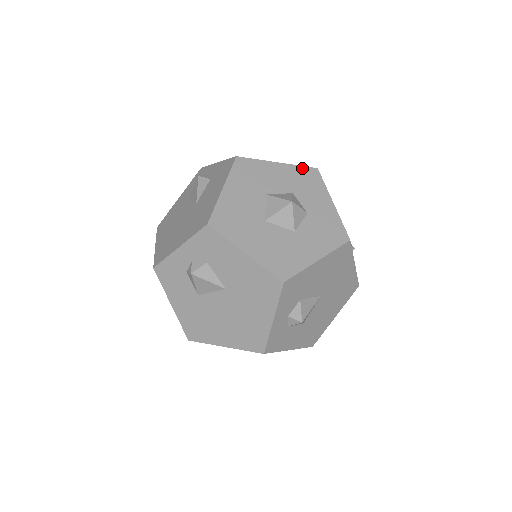
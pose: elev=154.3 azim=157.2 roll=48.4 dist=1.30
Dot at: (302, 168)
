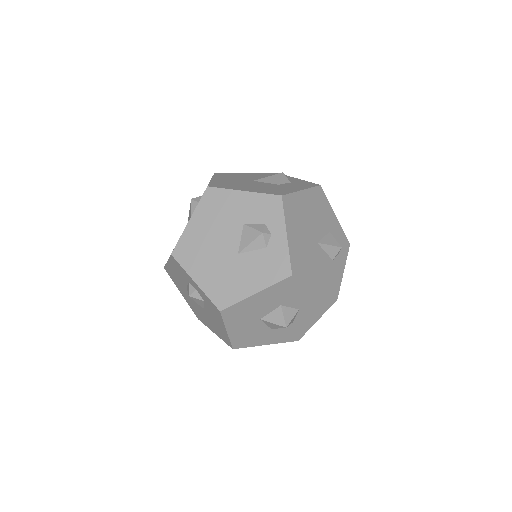
Dot at: (327, 297)
